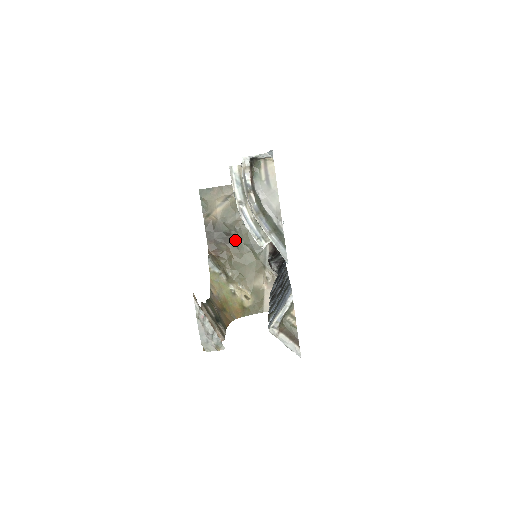
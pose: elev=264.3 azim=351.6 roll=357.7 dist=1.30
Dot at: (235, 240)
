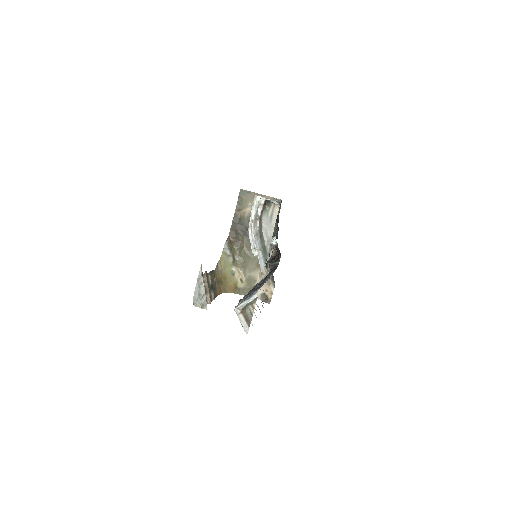
Dot at: occluded
